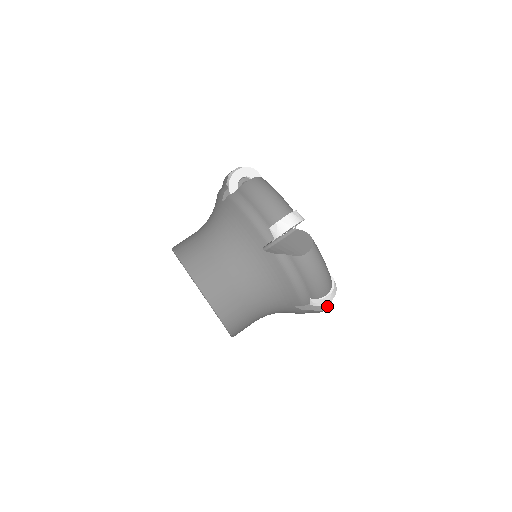
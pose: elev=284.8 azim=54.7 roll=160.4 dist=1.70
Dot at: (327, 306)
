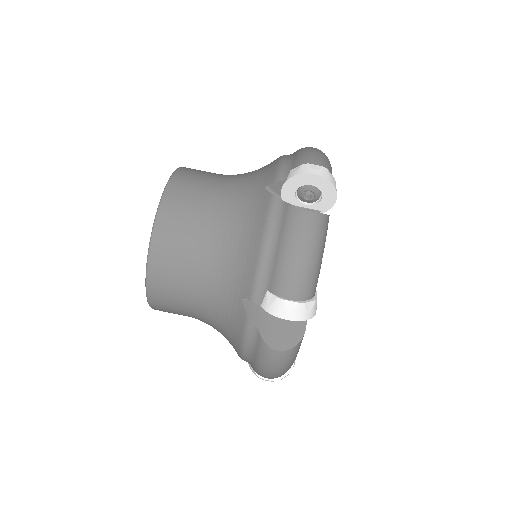
Dot at: (281, 348)
